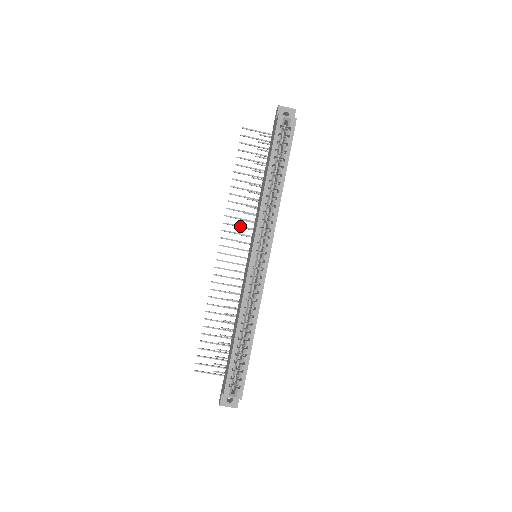
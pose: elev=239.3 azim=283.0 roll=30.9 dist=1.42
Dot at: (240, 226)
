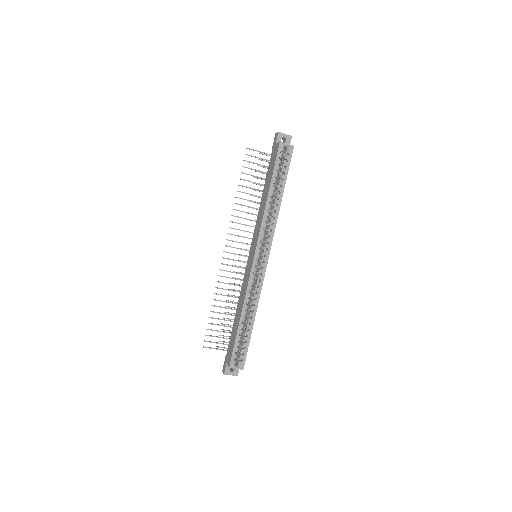
Dot at: (242, 230)
